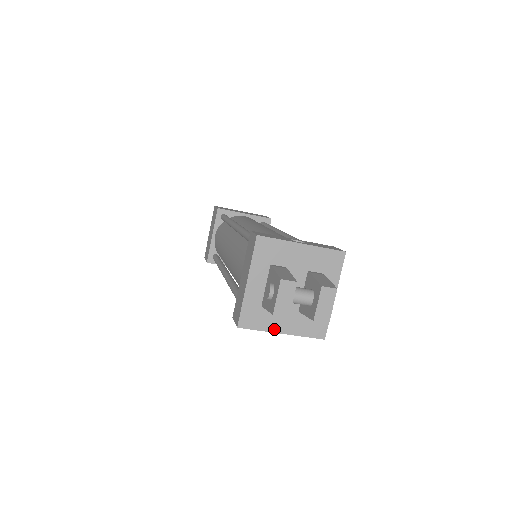
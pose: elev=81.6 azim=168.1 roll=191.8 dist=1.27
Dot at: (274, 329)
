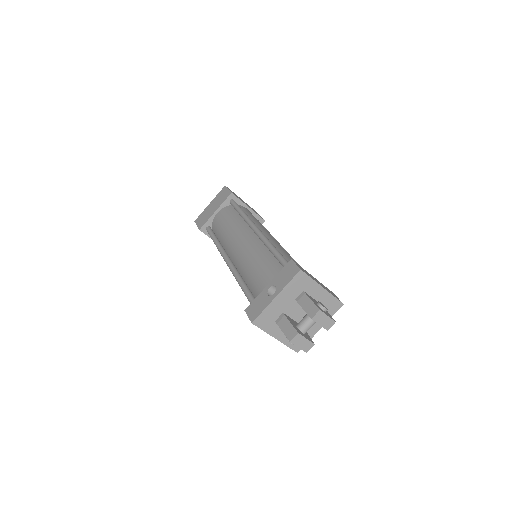
Dot at: (314, 333)
